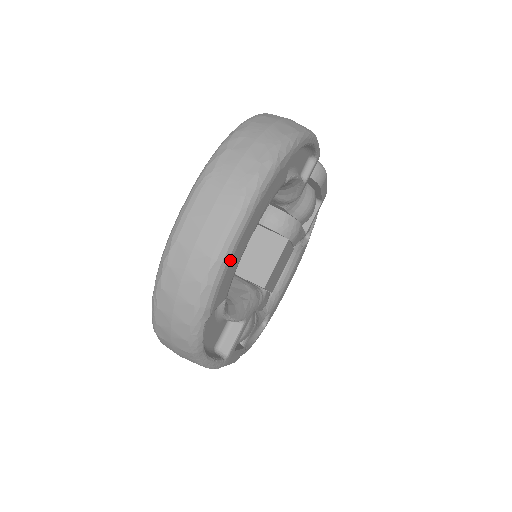
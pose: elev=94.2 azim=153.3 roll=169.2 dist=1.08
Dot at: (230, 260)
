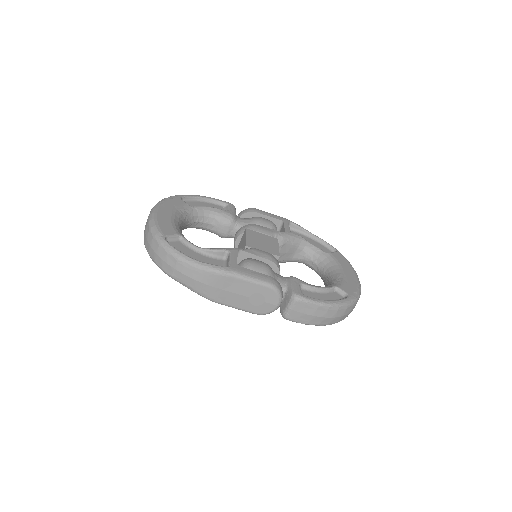
Dot at: (156, 218)
